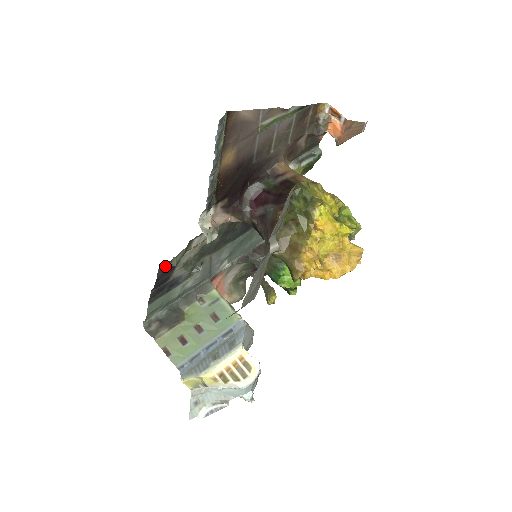
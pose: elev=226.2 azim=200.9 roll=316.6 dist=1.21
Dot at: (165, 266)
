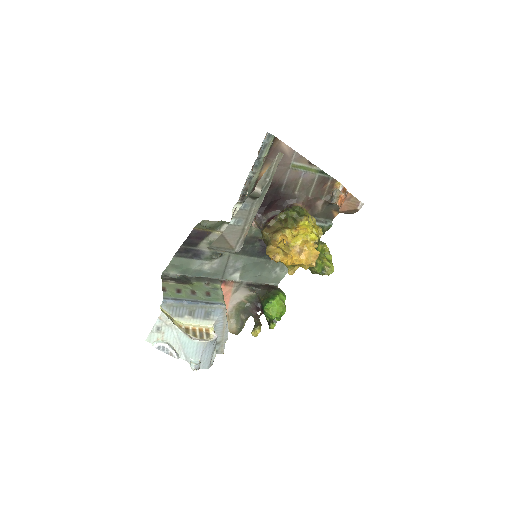
Dot at: (199, 230)
